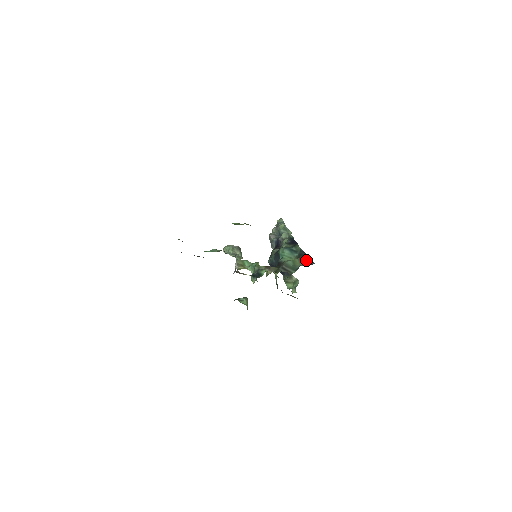
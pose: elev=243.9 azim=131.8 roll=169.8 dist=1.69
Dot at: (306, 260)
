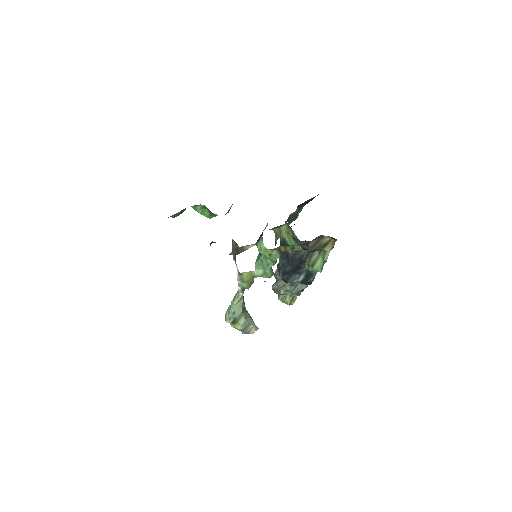
Dot at: (309, 201)
